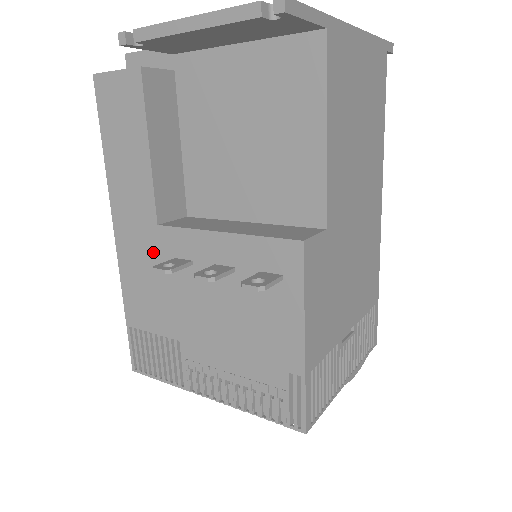
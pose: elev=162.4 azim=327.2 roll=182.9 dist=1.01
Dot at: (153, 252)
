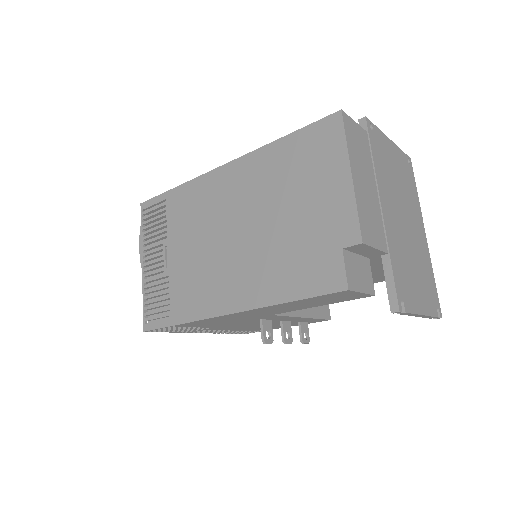
Dot at: (250, 318)
